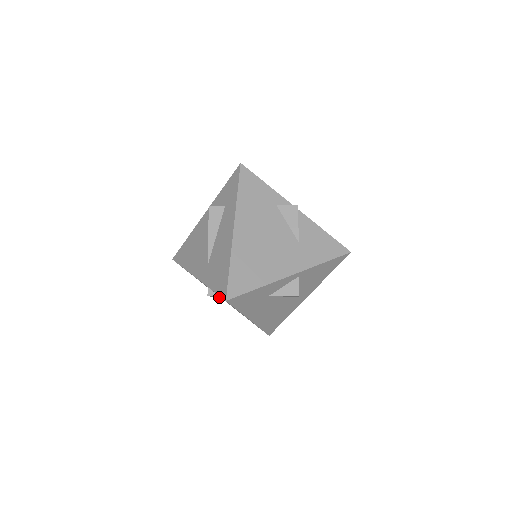
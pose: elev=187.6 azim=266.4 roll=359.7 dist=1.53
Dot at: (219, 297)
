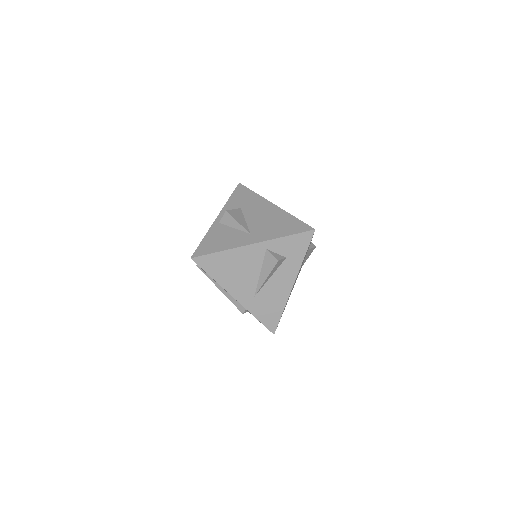
Dot at: occluded
